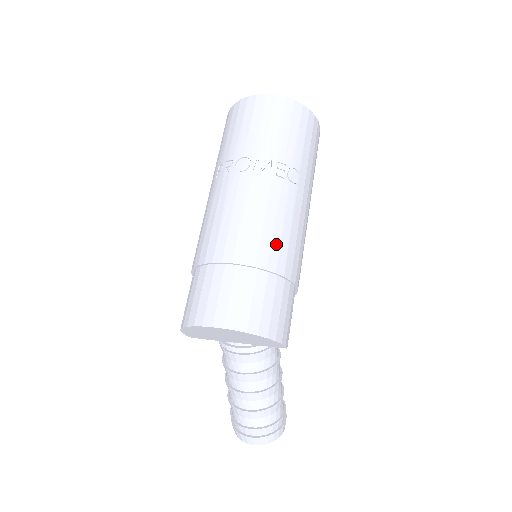
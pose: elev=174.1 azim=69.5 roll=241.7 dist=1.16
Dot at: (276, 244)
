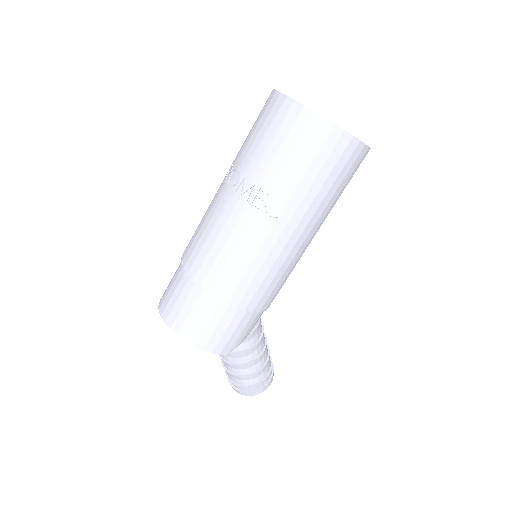
Dot at: (227, 273)
